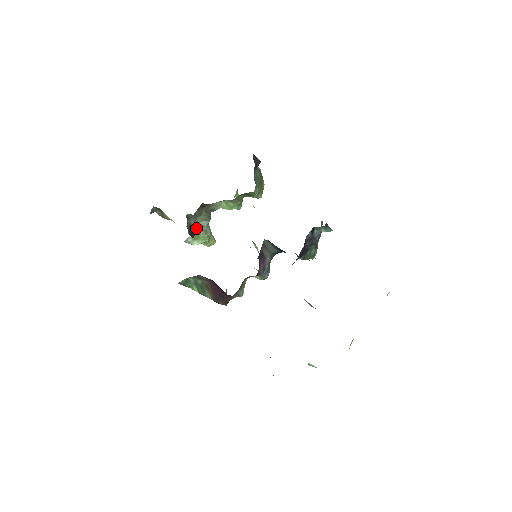
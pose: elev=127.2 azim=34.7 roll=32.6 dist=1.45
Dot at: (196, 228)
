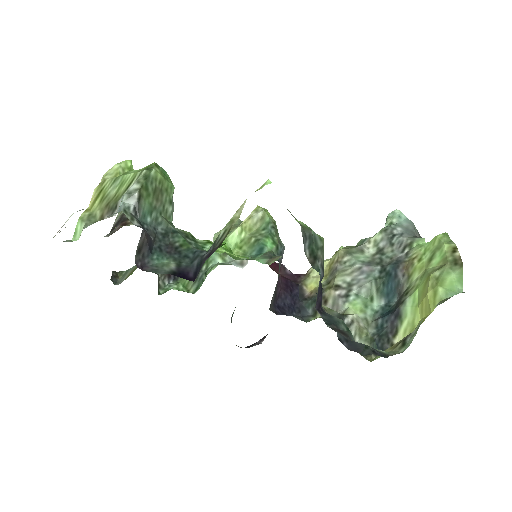
Dot at: occluded
